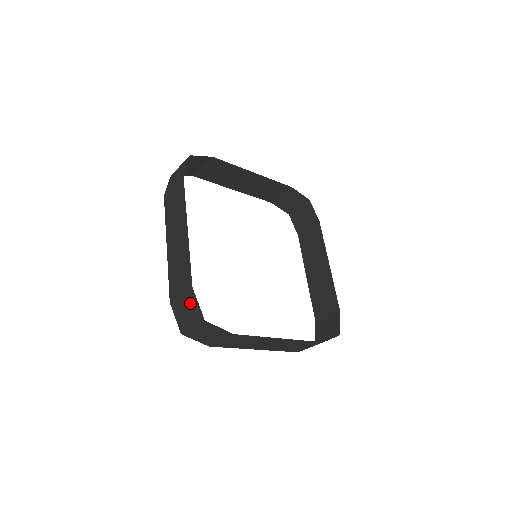
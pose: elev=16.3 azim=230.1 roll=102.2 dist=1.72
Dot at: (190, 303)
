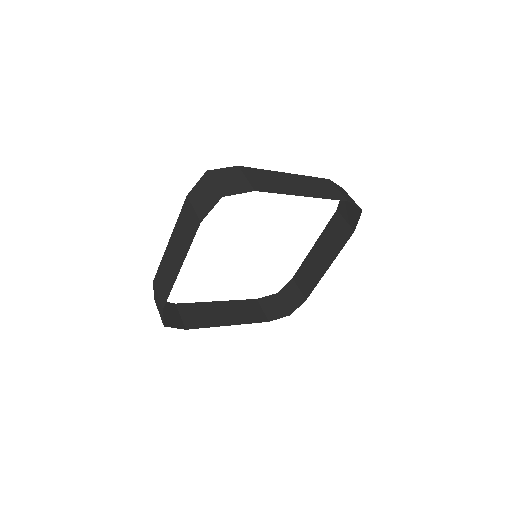
Dot at: (160, 308)
